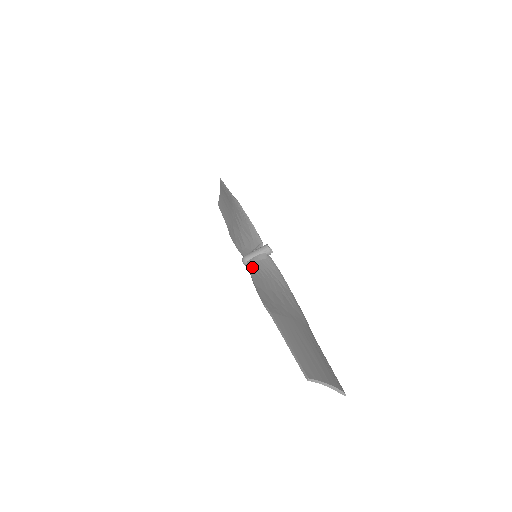
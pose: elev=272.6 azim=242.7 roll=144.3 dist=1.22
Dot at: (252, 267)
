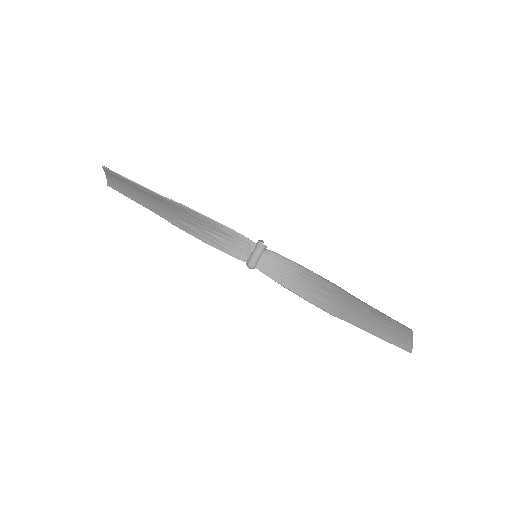
Dot at: (270, 273)
